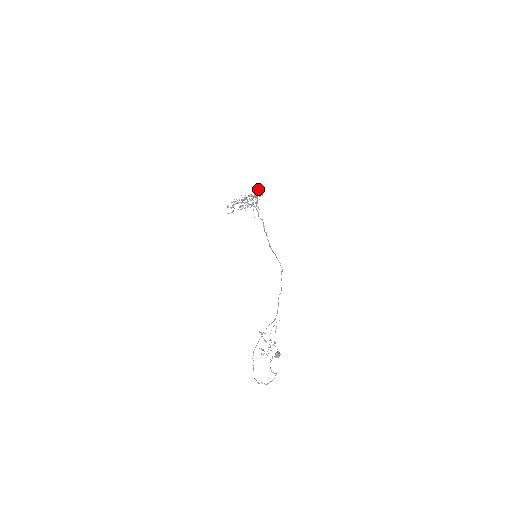
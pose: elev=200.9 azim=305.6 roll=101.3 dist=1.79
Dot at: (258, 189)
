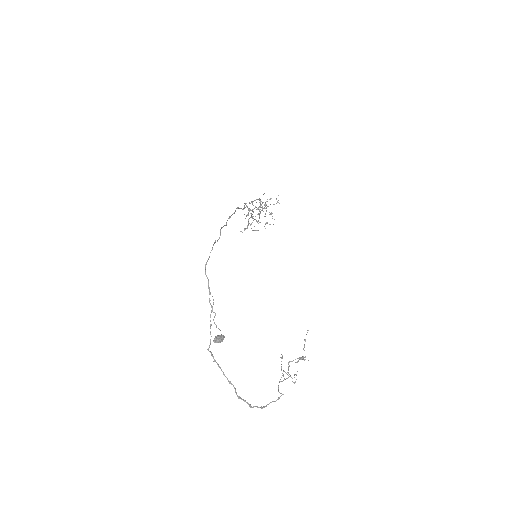
Dot at: occluded
